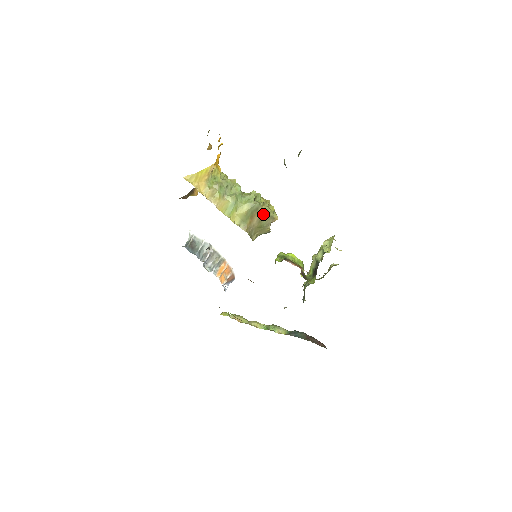
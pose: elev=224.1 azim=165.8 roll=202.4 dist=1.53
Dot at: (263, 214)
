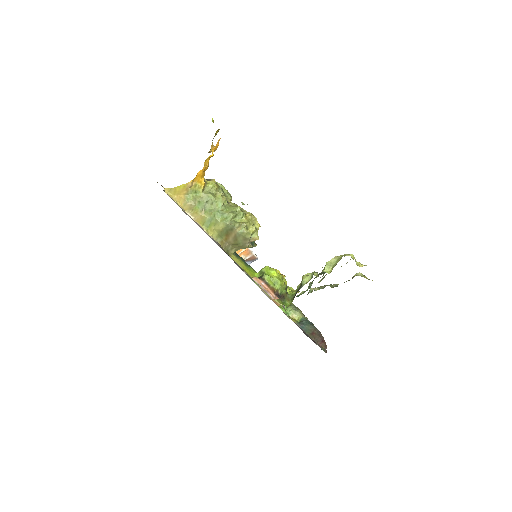
Dot at: (238, 234)
